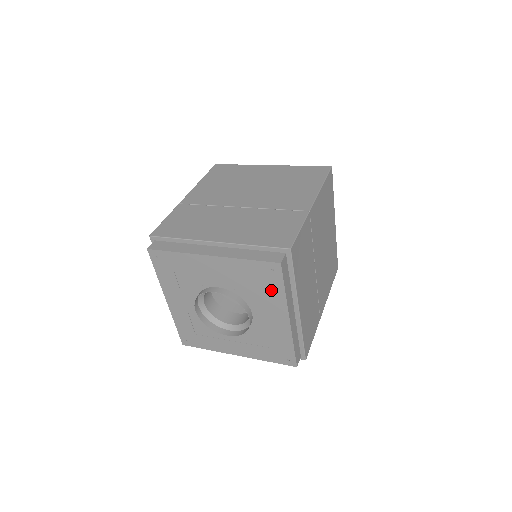
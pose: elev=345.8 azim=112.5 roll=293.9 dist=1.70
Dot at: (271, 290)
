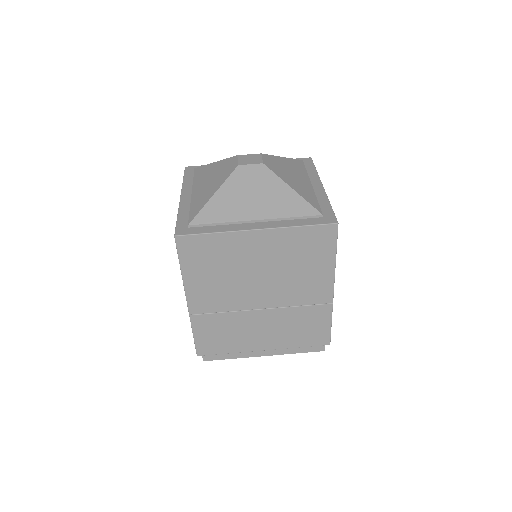
Dot at: occluded
